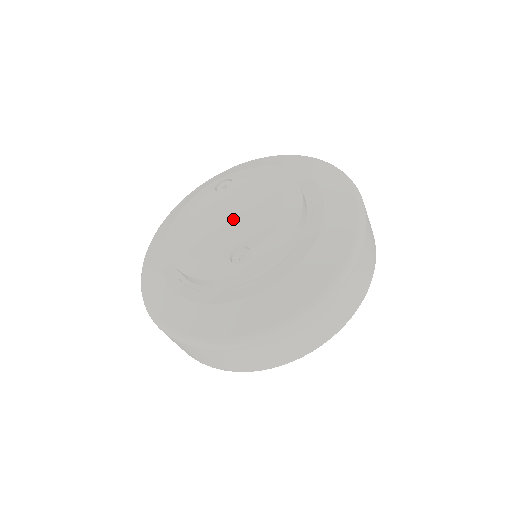
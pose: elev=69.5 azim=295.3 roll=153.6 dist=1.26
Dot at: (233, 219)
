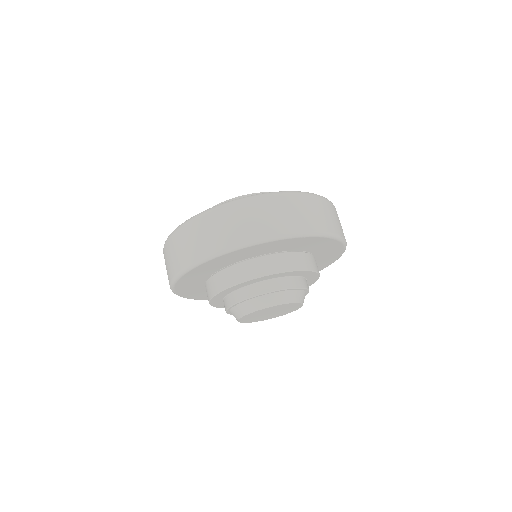
Dot at: occluded
